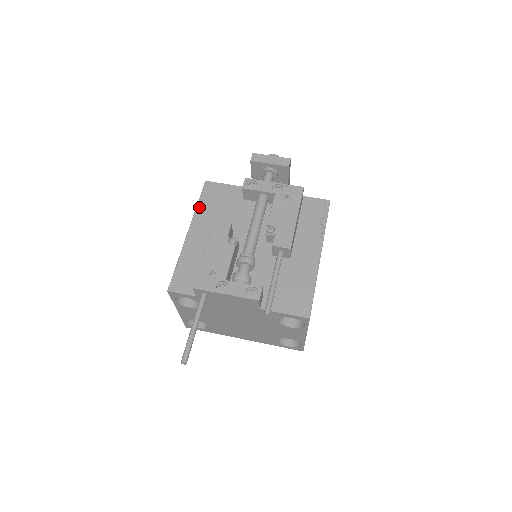
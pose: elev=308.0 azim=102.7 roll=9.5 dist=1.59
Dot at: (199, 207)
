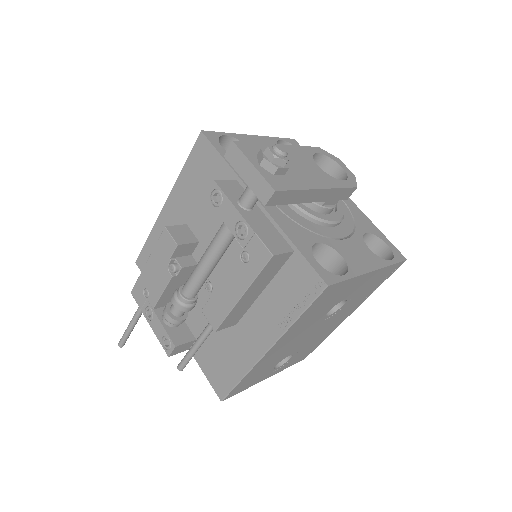
Dot at: (182, 174)
